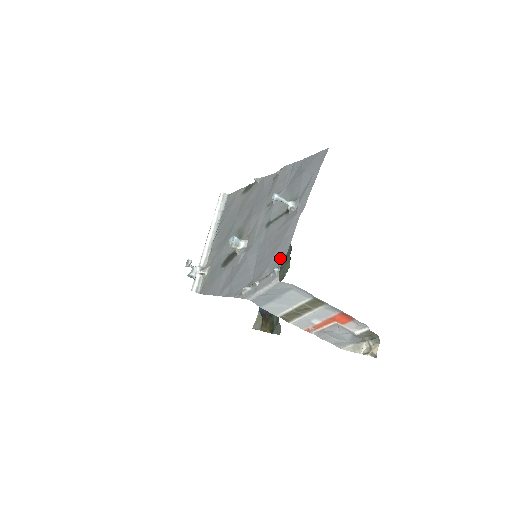
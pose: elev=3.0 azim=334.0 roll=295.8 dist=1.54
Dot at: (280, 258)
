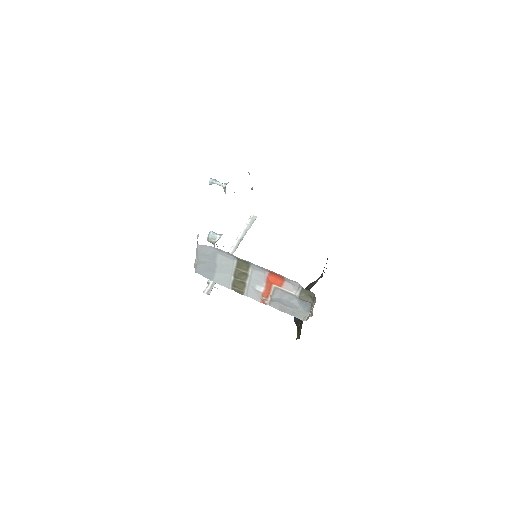
Dot at: occluded
